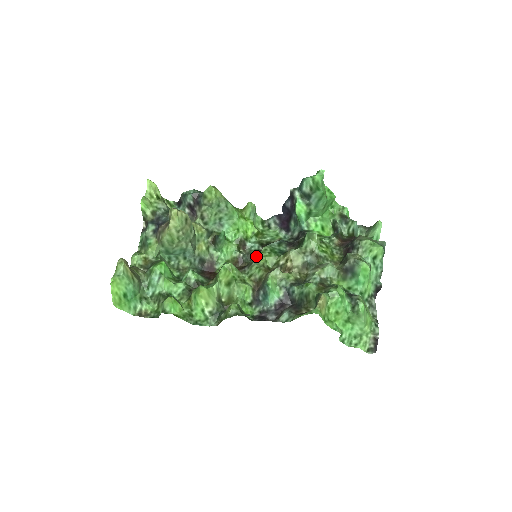
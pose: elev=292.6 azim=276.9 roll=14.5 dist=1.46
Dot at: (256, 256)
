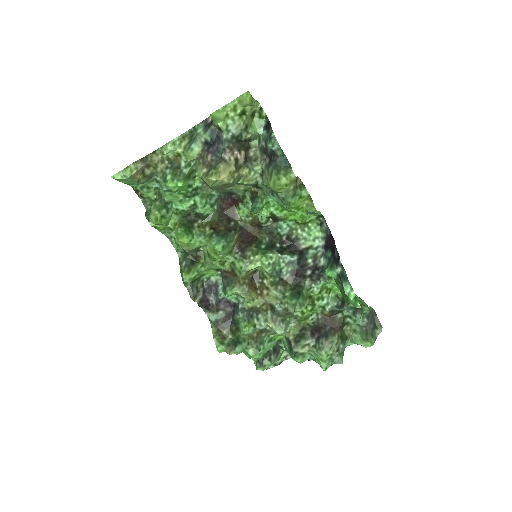
Dot at: (257, 255)
